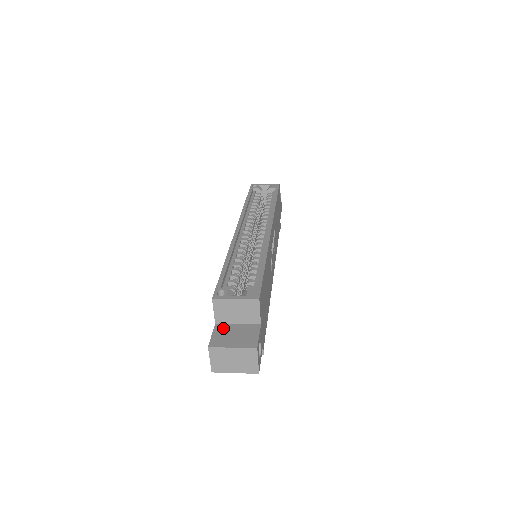
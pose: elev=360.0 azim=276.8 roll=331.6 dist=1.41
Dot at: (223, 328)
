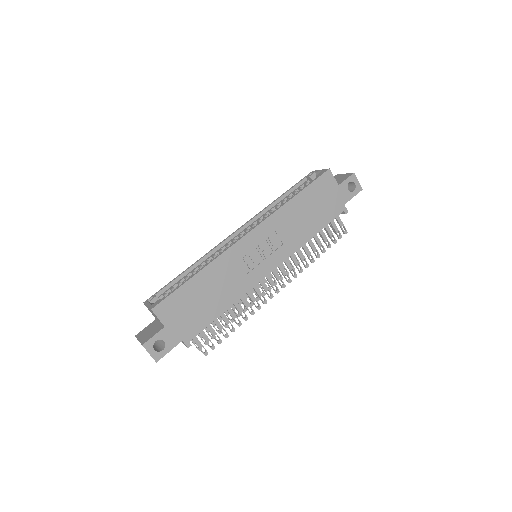
Dot at: (153, 324)
